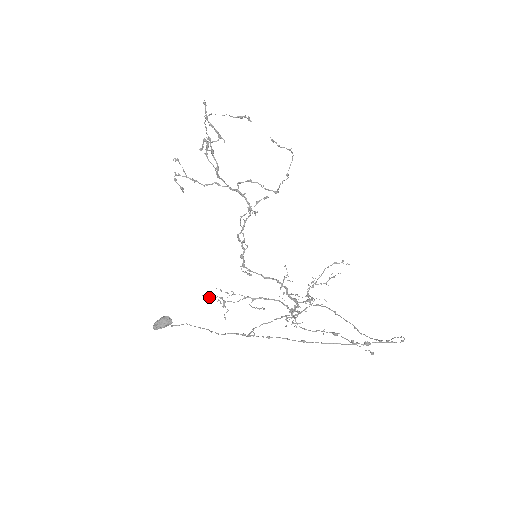
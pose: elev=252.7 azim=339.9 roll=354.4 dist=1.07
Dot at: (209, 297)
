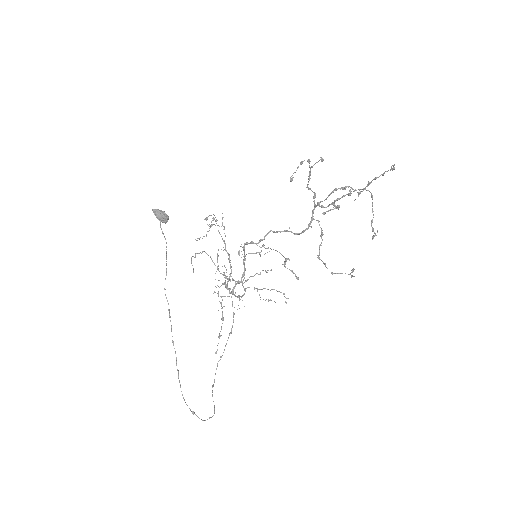
Dot at: (211, 215)
